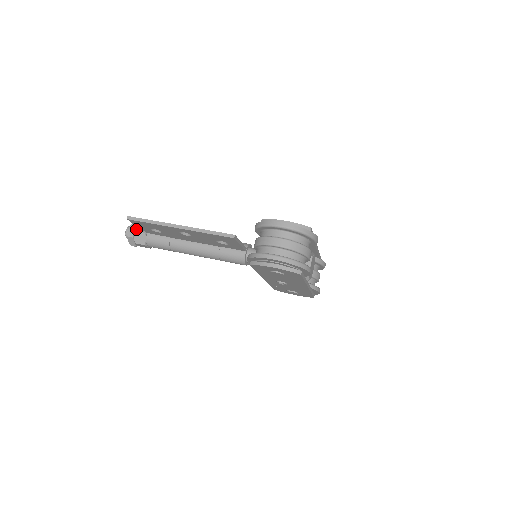
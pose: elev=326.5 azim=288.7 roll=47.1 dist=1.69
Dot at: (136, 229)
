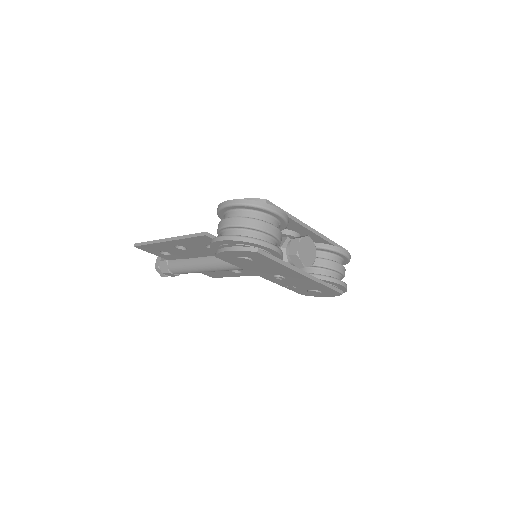
Dot at: (161, 259)
